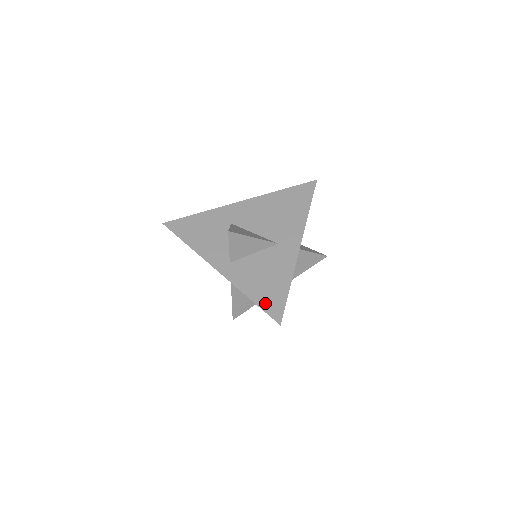
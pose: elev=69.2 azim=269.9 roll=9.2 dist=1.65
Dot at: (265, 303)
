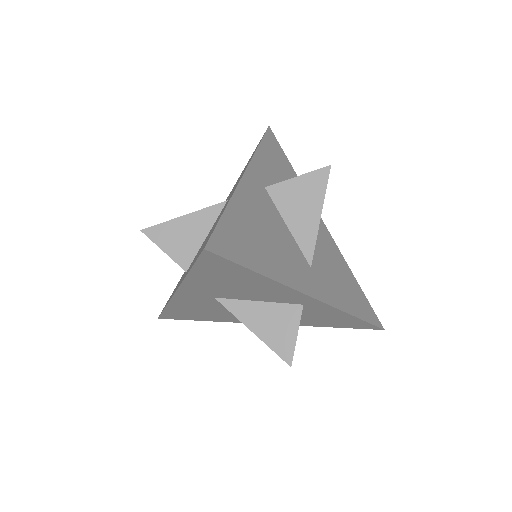
Dot at: (198, 255)
